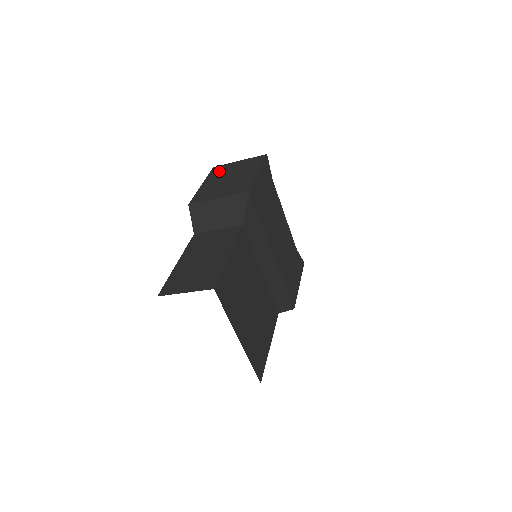
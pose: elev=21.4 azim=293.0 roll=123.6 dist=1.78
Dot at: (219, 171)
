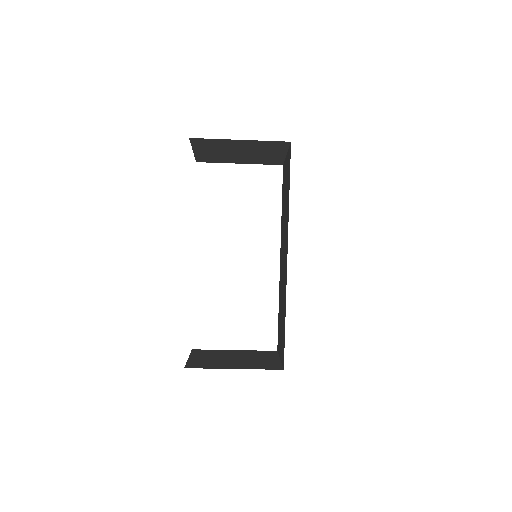
Dot at: occluded
